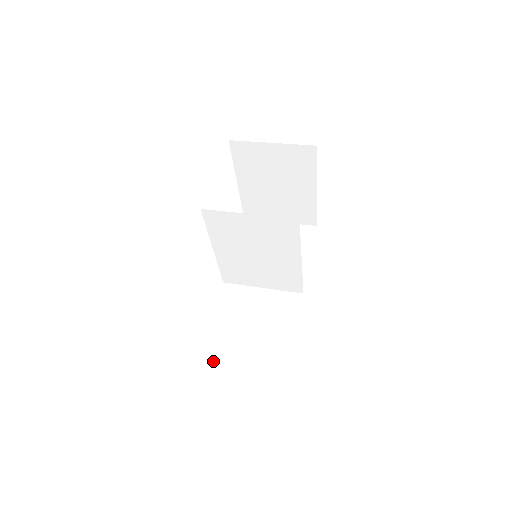
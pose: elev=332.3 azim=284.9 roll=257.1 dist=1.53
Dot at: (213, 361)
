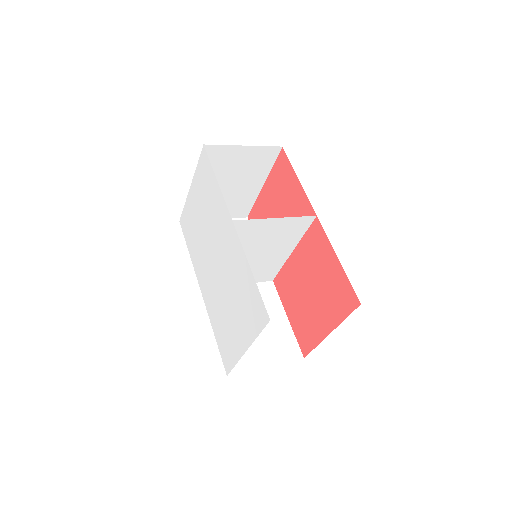
Dot at: (239, 366)
